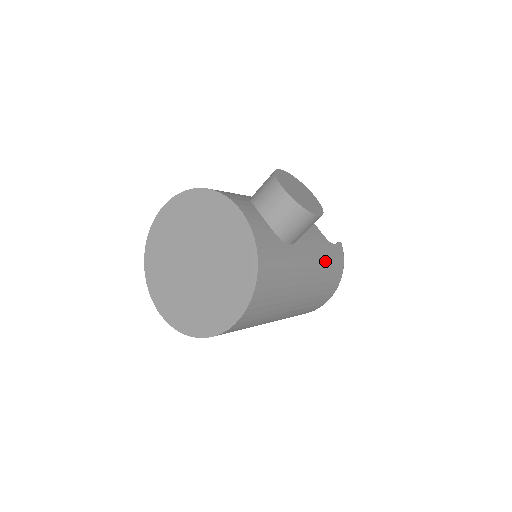
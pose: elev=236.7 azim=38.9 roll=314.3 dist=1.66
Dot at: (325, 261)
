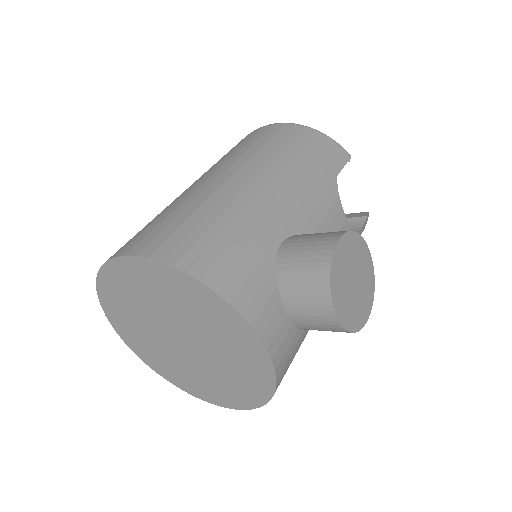
Dot at: occluded
